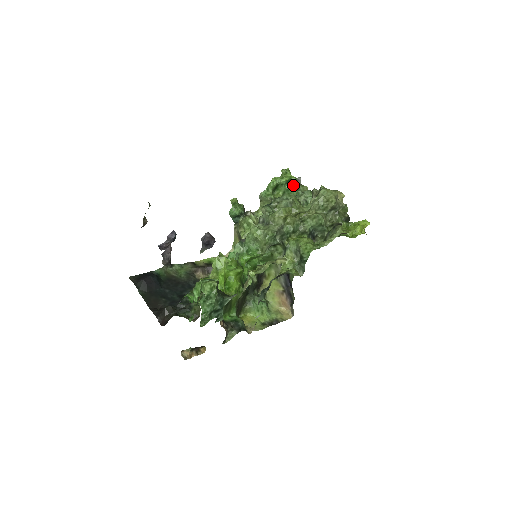
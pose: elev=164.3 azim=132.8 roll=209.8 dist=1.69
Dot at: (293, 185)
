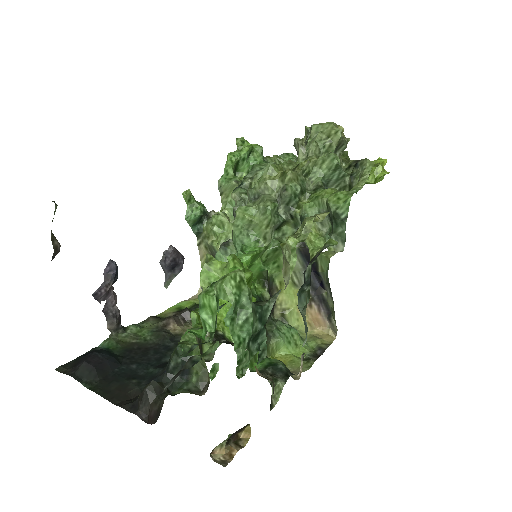
Dot at: (258, 156)
